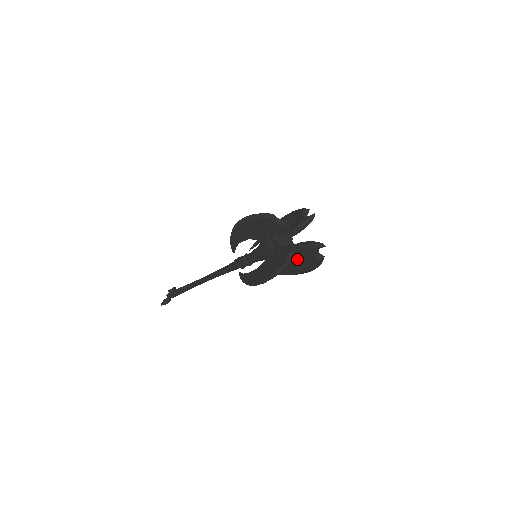
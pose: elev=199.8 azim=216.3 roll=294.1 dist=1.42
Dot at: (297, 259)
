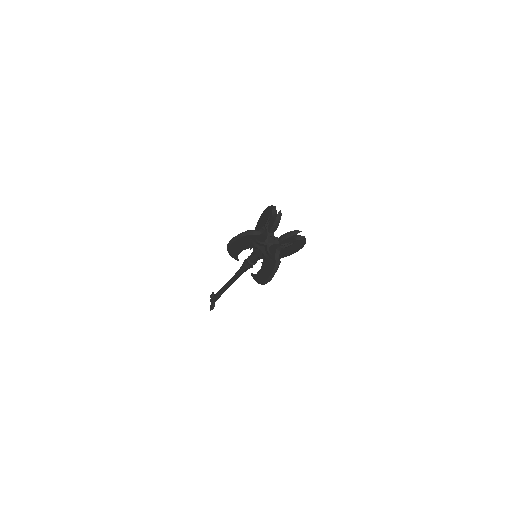
Dot at: (286, 247)
